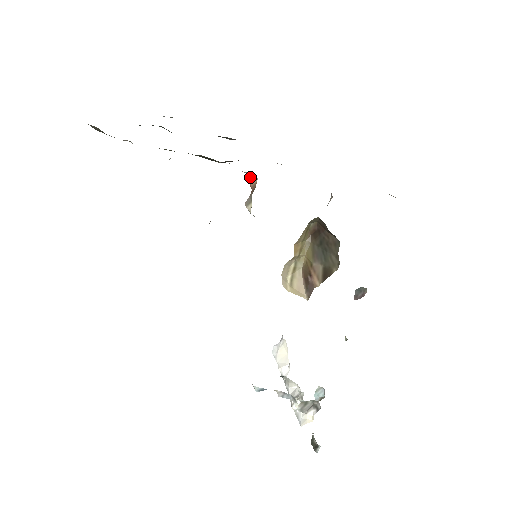
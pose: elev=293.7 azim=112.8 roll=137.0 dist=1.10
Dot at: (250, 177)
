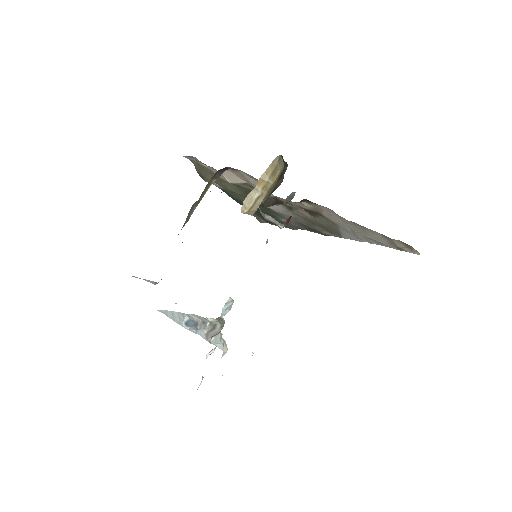
Dot at: occluded
